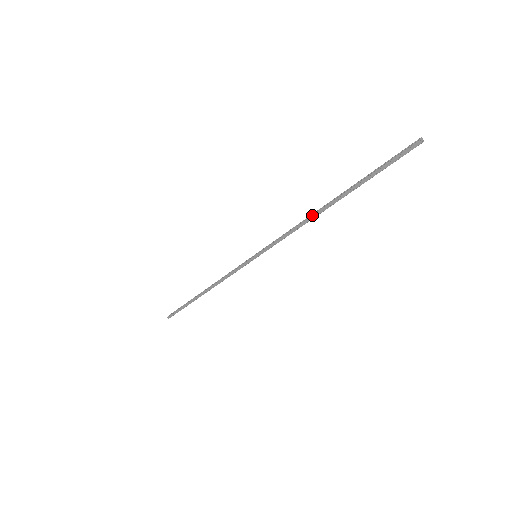
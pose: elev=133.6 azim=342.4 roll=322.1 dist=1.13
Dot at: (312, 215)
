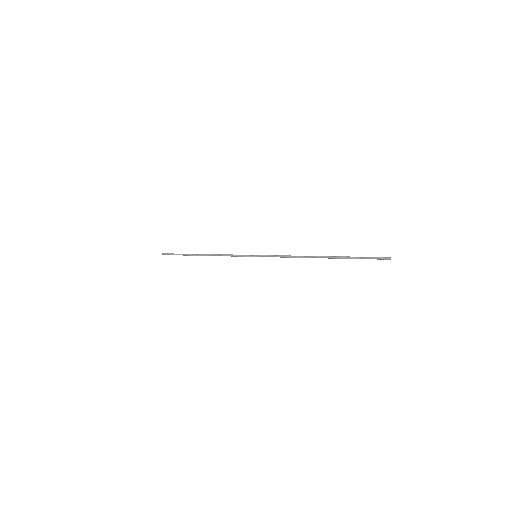
Dot at: occluded
